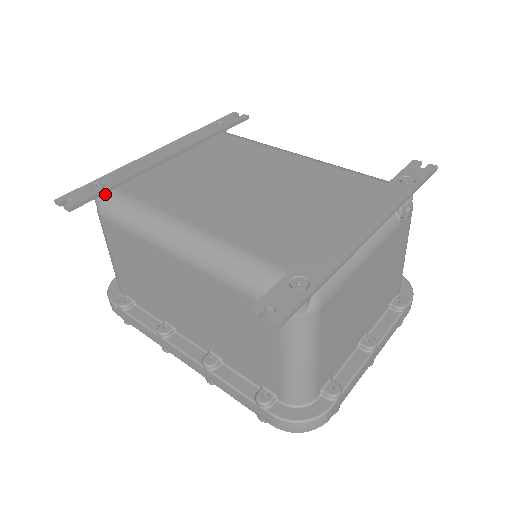
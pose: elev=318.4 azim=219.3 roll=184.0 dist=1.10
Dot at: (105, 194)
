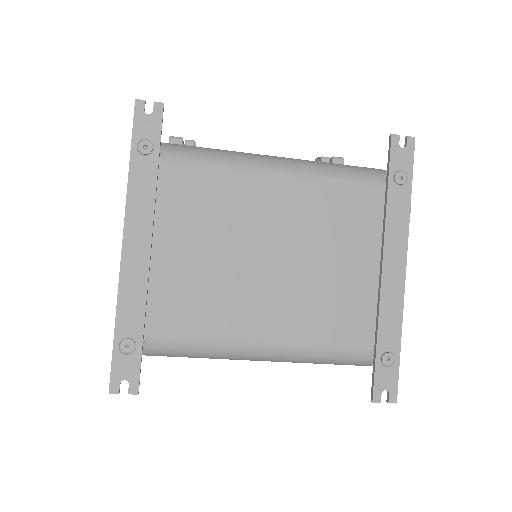
Dot at: (140, 346)
